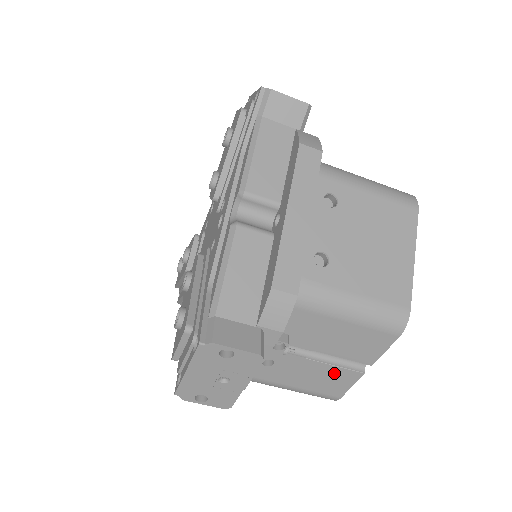
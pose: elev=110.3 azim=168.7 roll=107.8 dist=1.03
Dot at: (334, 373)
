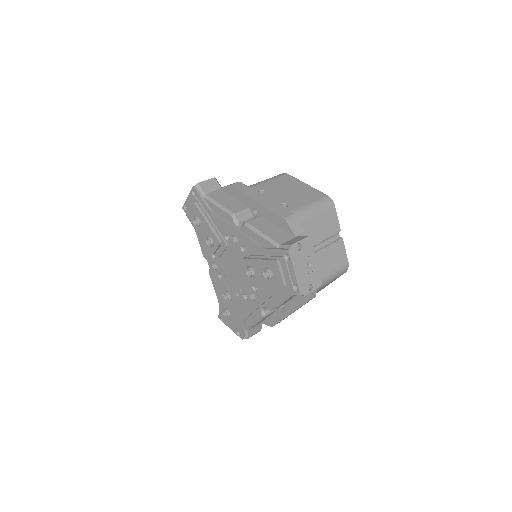
Dot at: (335, 249)
